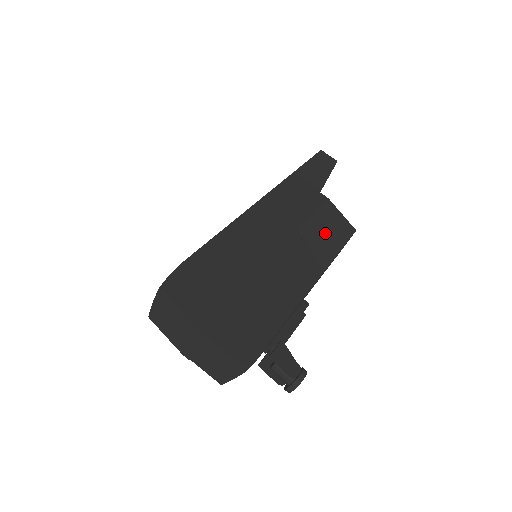
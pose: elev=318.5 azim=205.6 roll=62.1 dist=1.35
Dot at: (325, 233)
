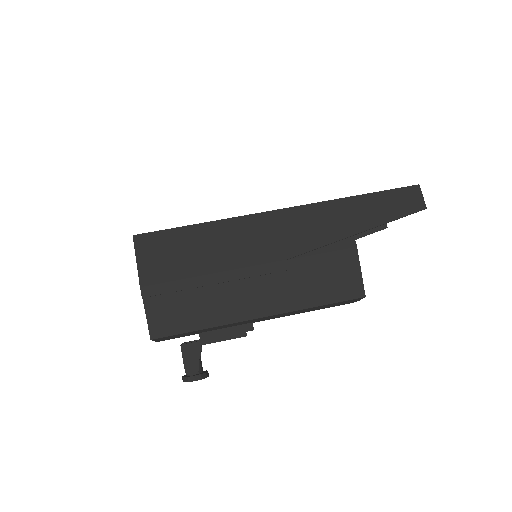
Dot at: (313, 280)
